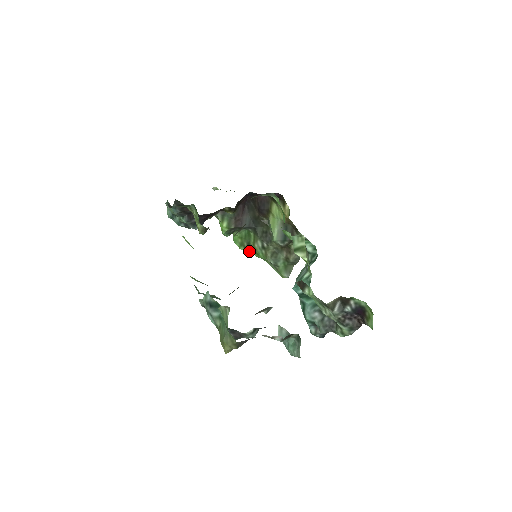
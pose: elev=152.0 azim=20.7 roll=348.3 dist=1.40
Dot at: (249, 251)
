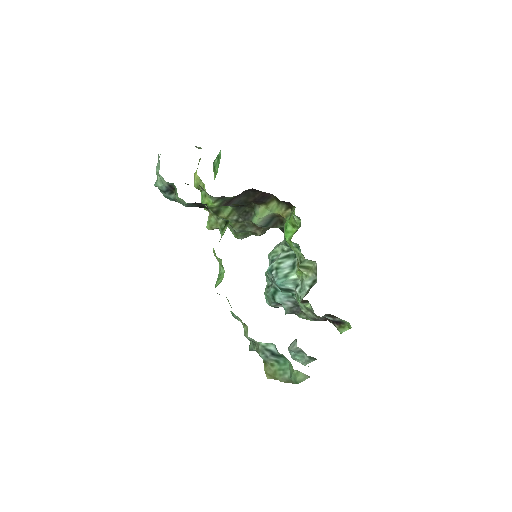
Dot at: occluded
